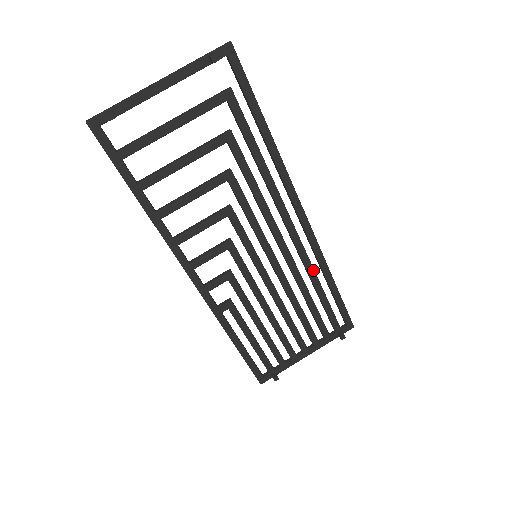
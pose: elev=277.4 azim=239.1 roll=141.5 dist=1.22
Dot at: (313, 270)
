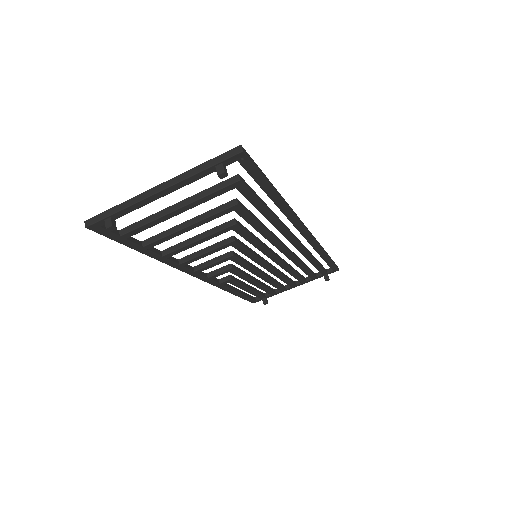
Dot at: (308, 254)
